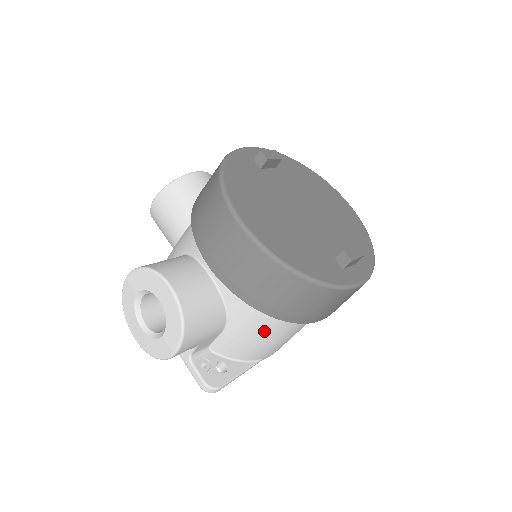
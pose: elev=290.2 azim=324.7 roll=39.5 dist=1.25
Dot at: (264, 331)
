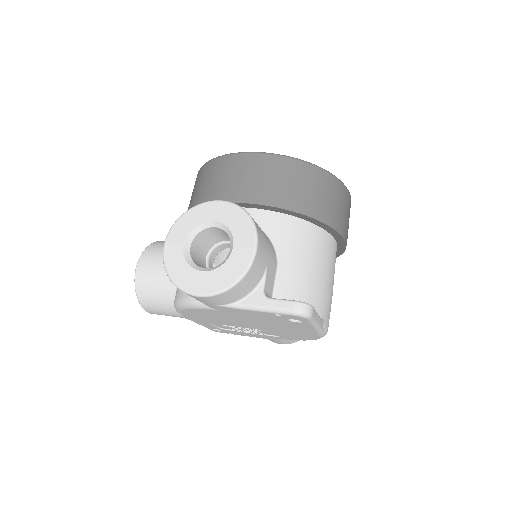
Dot at: (310, 255)
